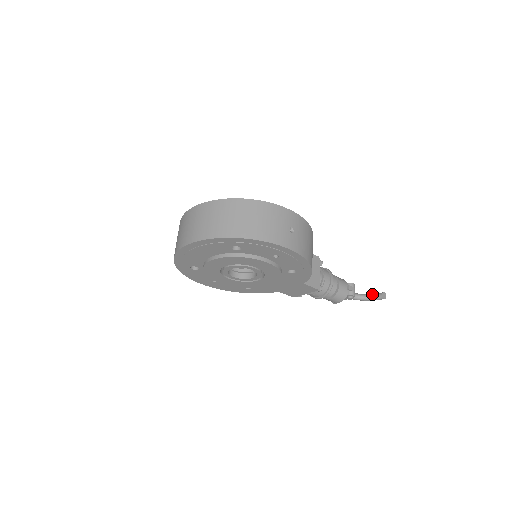
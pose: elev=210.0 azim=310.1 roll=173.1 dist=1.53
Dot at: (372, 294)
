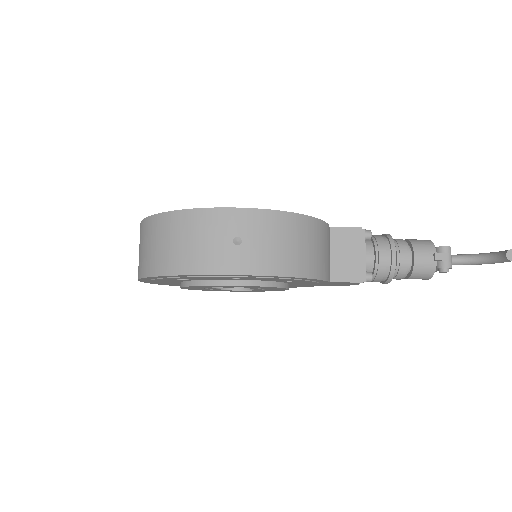
Dot at: (491, 254)
